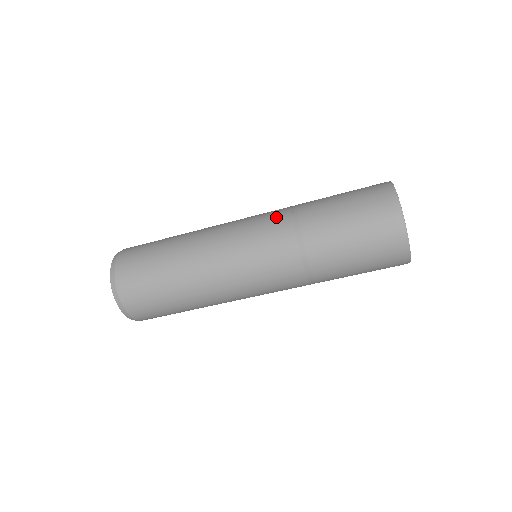
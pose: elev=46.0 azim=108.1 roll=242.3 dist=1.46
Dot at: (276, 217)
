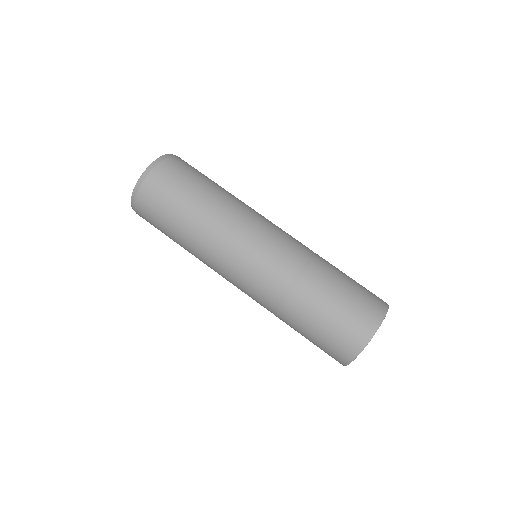
Dot at: occluded
